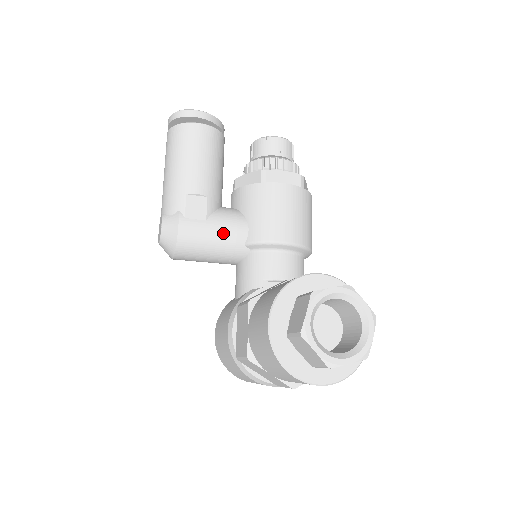
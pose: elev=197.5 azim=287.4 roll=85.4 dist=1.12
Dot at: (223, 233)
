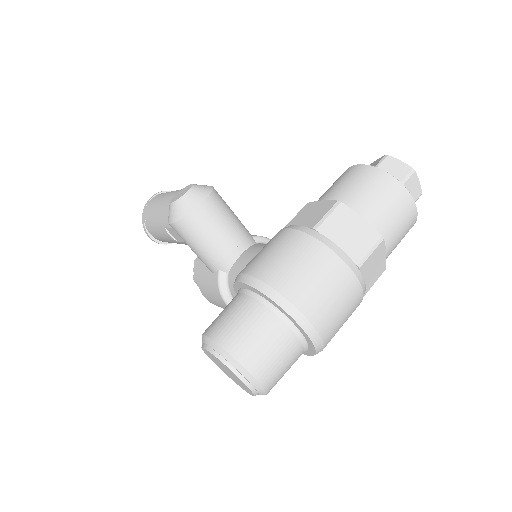
Dot at: occluded
